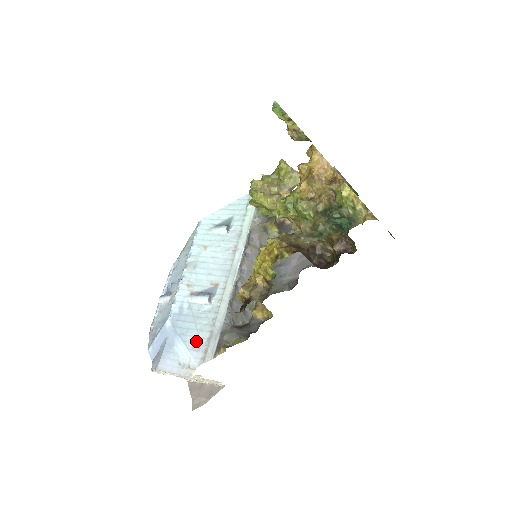
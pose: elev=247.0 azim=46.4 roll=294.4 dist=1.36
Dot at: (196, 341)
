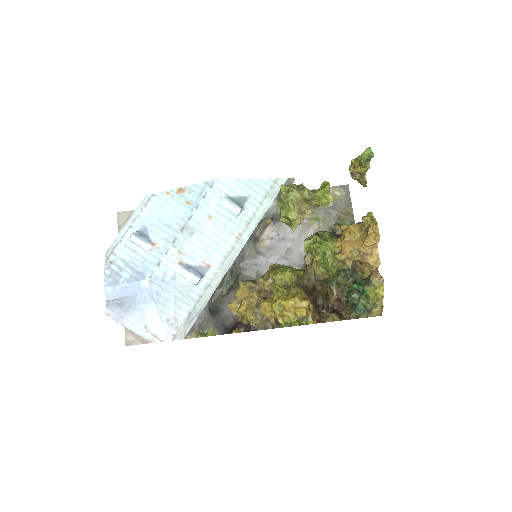
Dot at: (172, 315)
